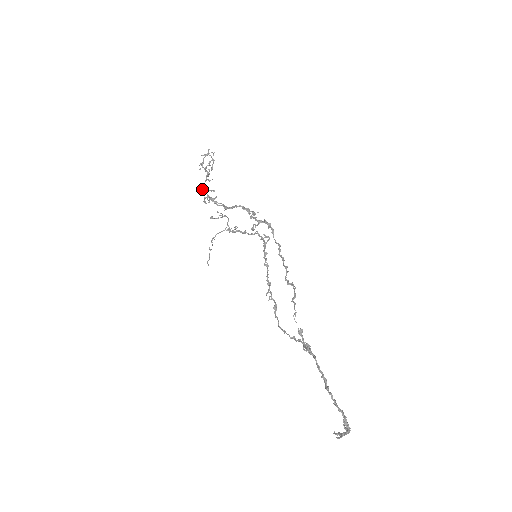
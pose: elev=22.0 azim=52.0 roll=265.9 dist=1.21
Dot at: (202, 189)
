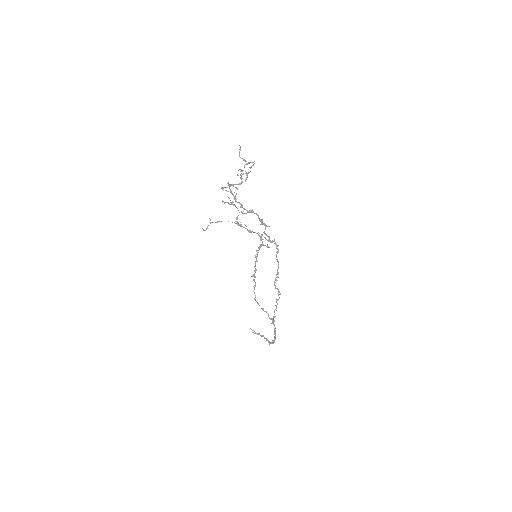
Dot at: occluded
